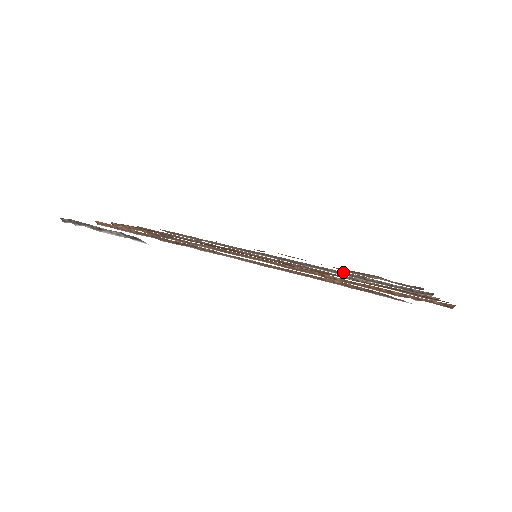
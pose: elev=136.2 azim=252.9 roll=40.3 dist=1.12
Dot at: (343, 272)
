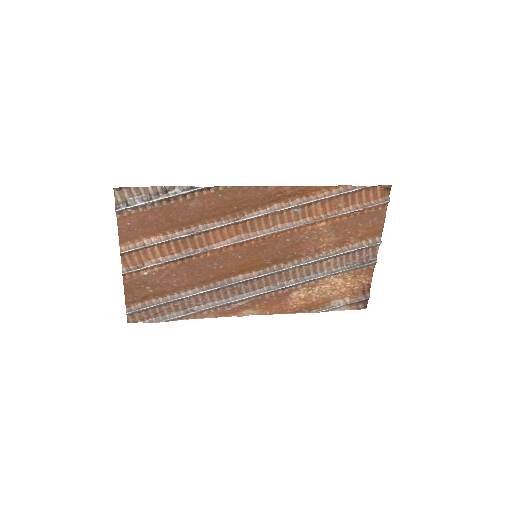
Dot at: (316, 274)
